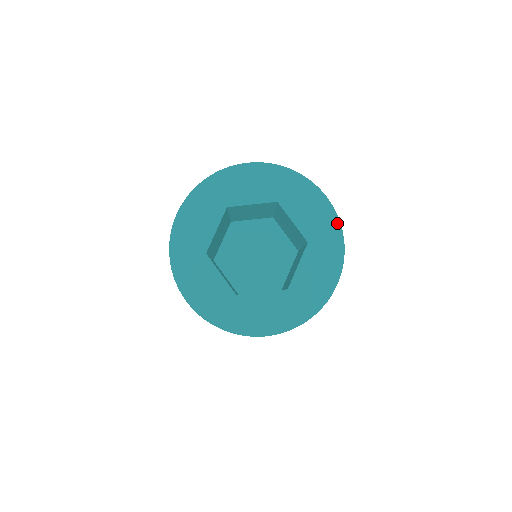
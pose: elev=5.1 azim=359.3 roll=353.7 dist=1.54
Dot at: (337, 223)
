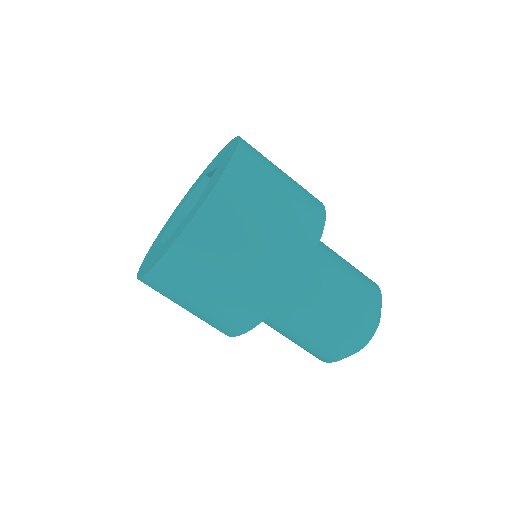
Dot at: (237, 139)
